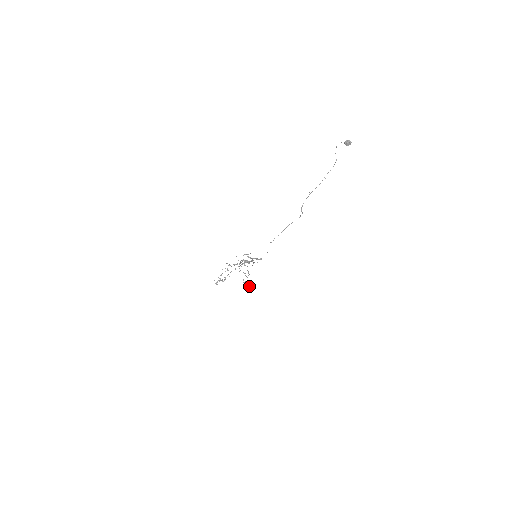
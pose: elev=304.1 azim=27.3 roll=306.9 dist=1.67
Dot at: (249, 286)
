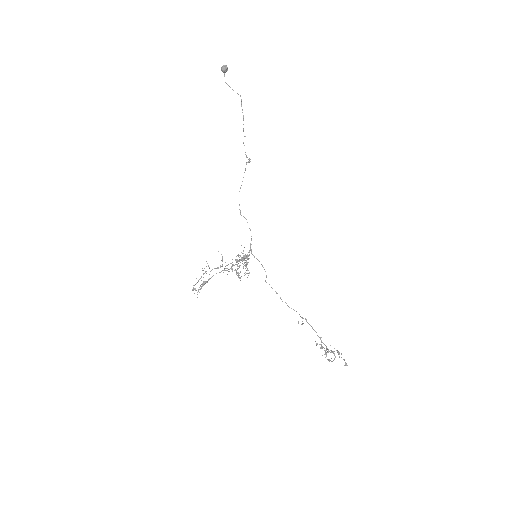
Dot at: (333, 352)
